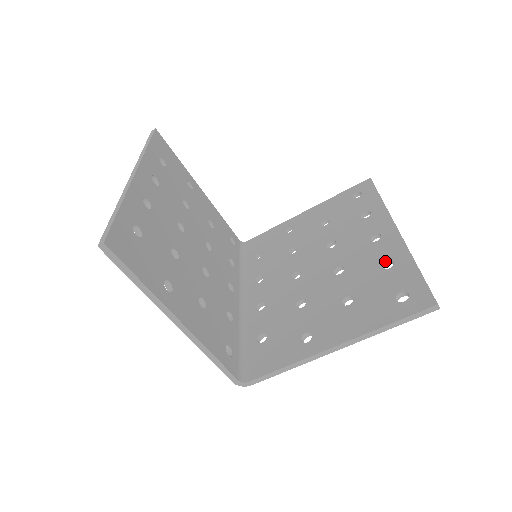
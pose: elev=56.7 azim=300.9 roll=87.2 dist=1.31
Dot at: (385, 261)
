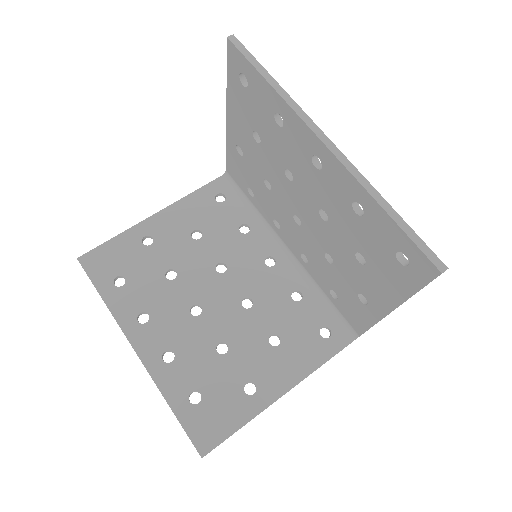
Dot at: (351, 204)
